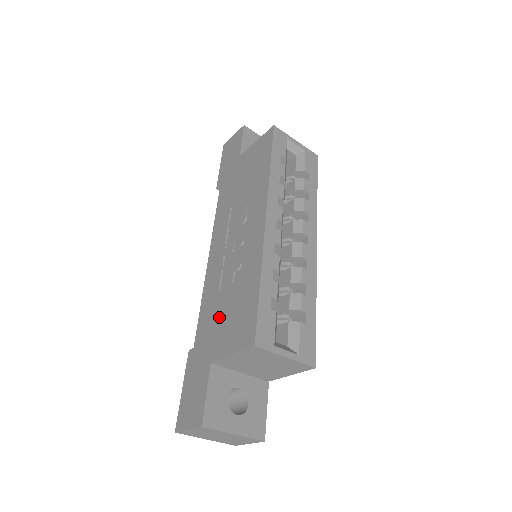
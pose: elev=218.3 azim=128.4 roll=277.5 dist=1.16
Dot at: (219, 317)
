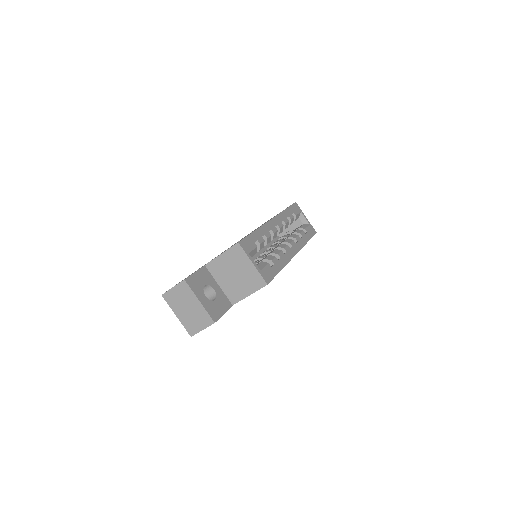
Dot at: occluded
